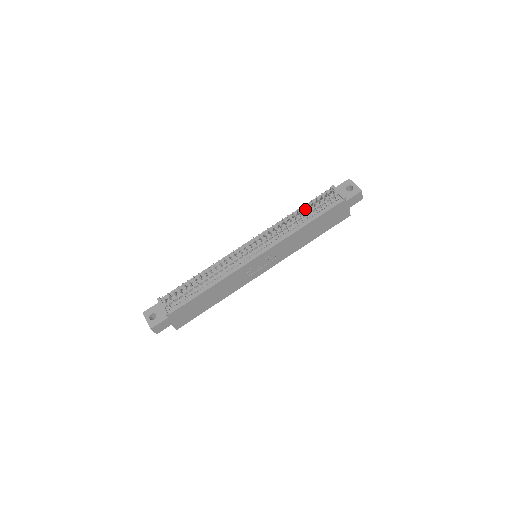
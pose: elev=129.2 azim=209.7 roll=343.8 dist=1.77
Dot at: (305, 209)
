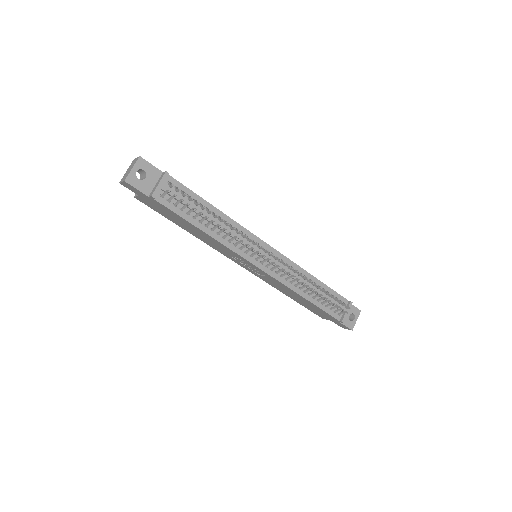
Dot at: occluded
